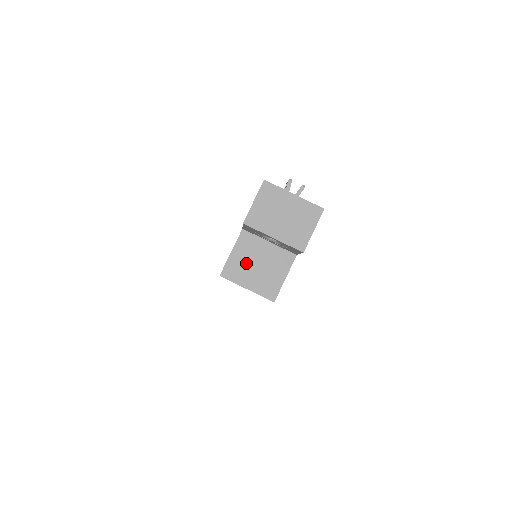
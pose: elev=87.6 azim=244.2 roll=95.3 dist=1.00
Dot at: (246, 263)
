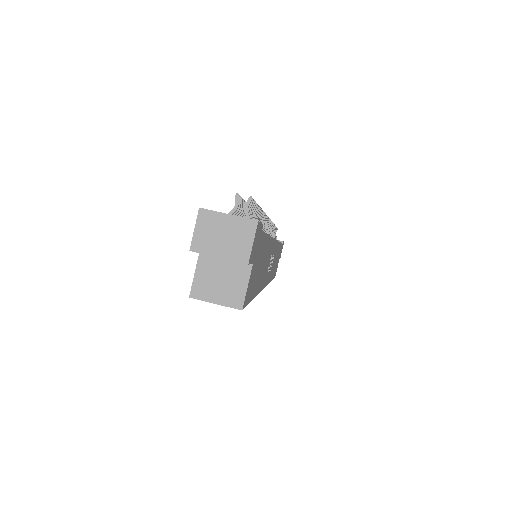
Dot at: (209, 281)
